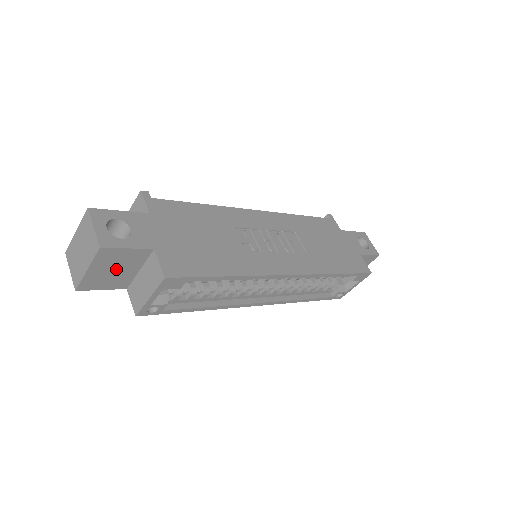
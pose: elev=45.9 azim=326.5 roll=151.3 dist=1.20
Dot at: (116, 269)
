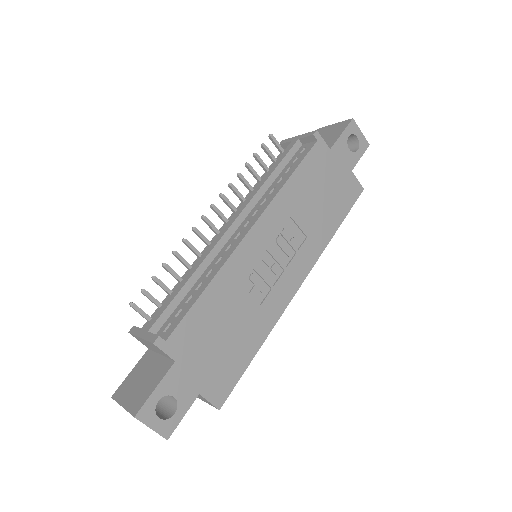
Dot at: occluded
